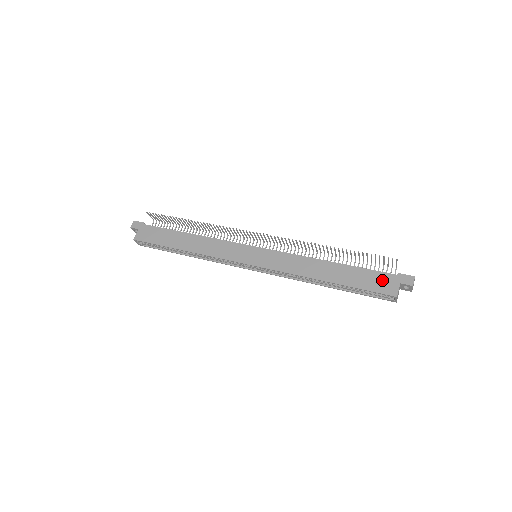
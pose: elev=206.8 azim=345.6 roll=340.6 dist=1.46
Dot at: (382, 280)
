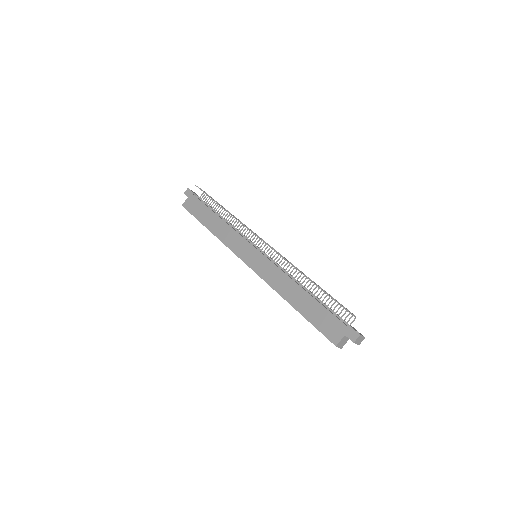
Dot at: (332, 325)
